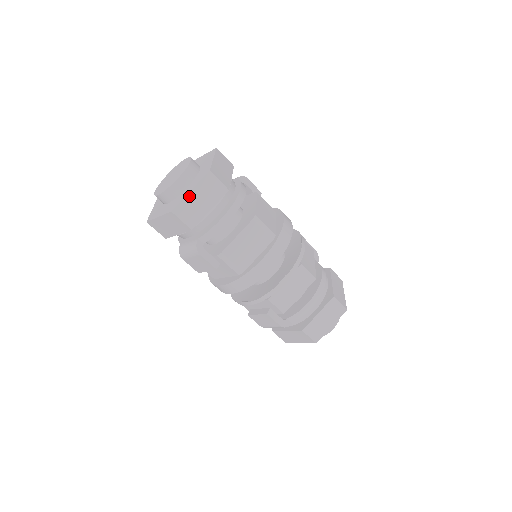
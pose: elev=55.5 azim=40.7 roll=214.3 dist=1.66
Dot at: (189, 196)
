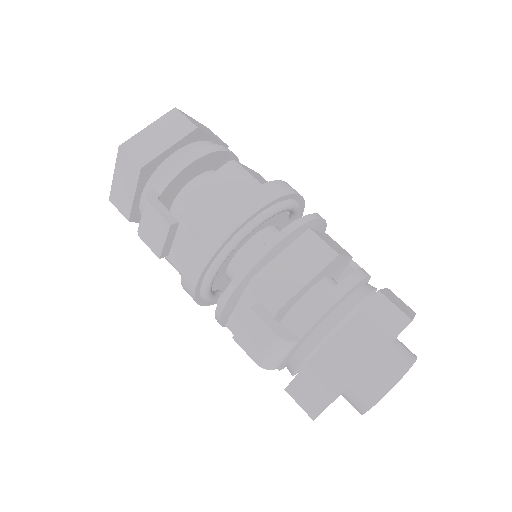
Dot at: (145, 131)
